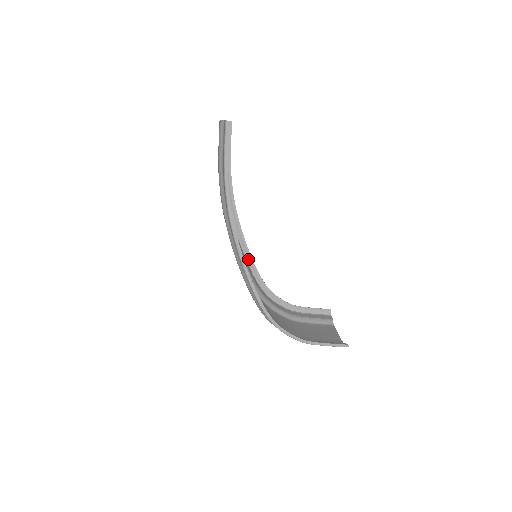
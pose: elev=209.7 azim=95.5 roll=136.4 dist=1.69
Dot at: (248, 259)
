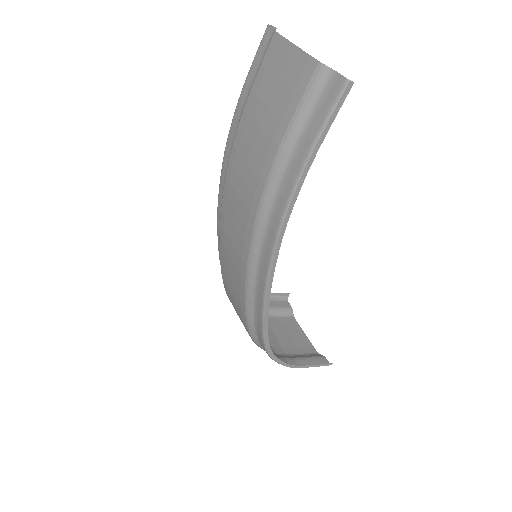
Dot at: occluded
